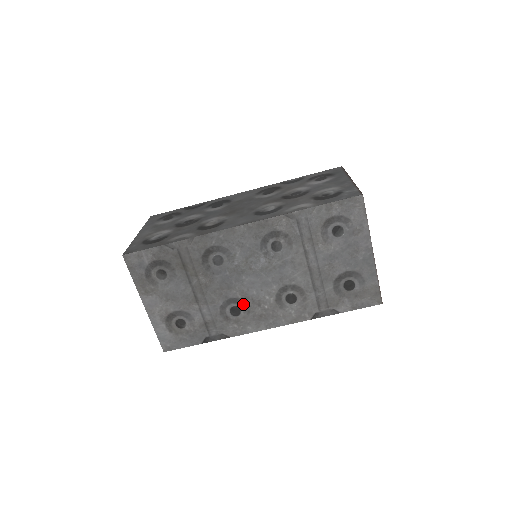
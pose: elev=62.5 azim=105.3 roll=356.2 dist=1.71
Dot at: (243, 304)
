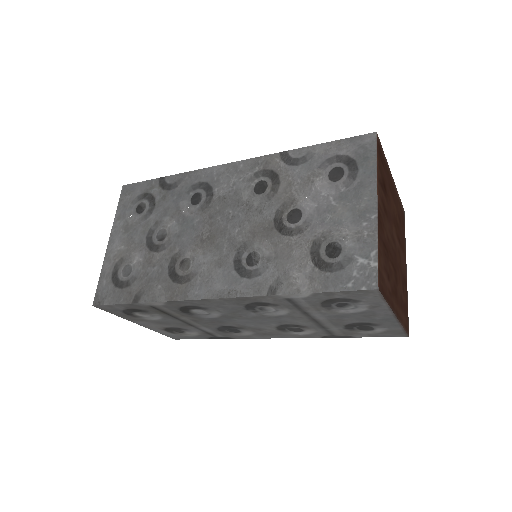
Dot at: (242, 329)
